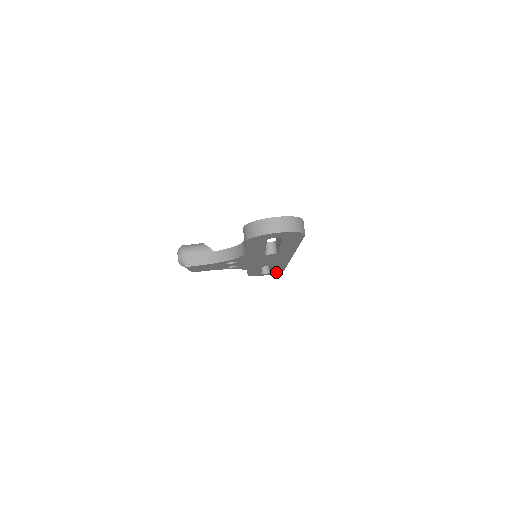
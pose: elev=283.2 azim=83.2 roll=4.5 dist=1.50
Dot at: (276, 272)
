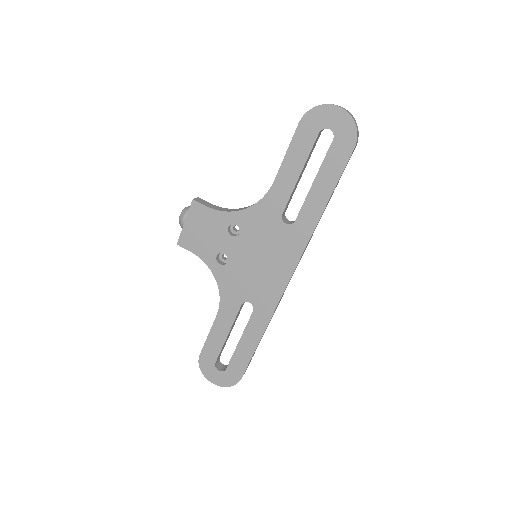
Dot at: (232, 375)
